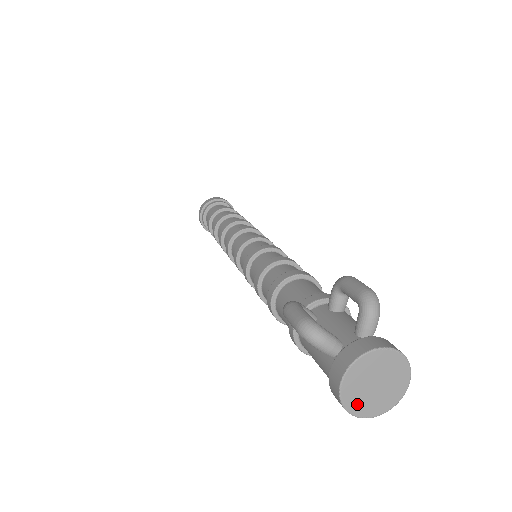
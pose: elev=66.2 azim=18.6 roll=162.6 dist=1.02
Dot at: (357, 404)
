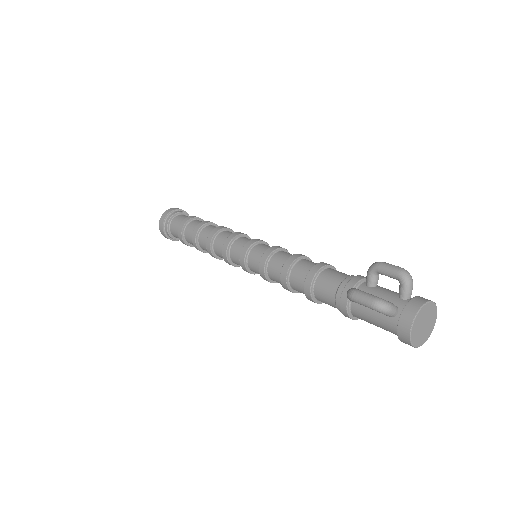
Dot at: (417, 340)
